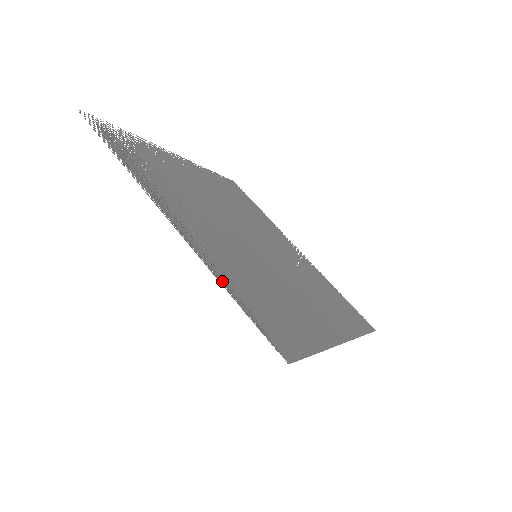
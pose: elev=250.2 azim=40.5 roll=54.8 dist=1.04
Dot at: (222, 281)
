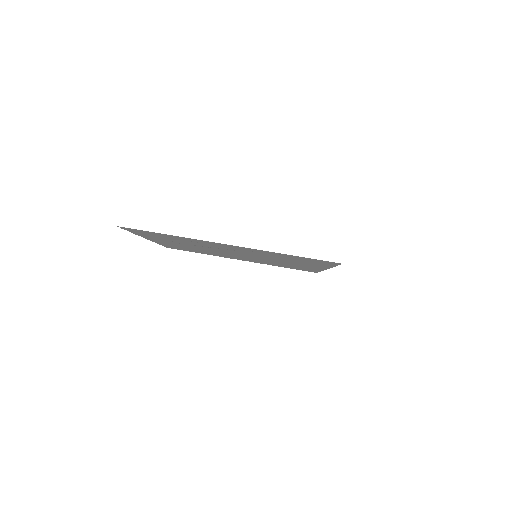
Dot at: (284, 254)
